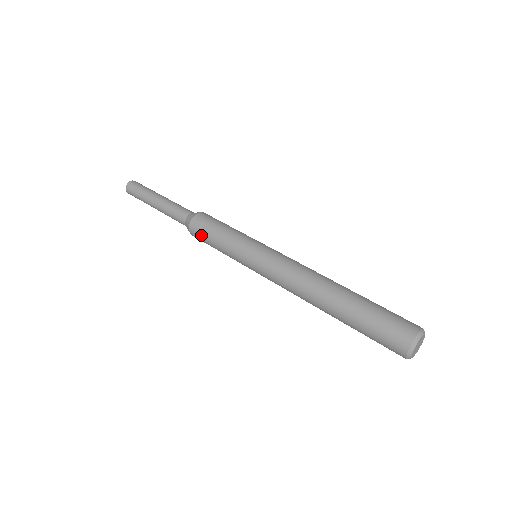
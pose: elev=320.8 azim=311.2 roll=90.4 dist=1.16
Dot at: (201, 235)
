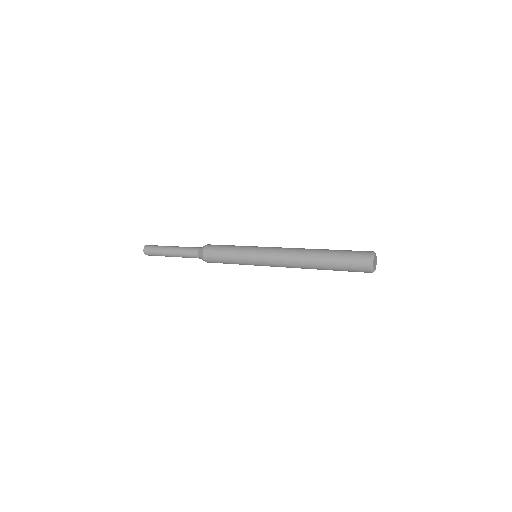
Dot at: (213, 256)
